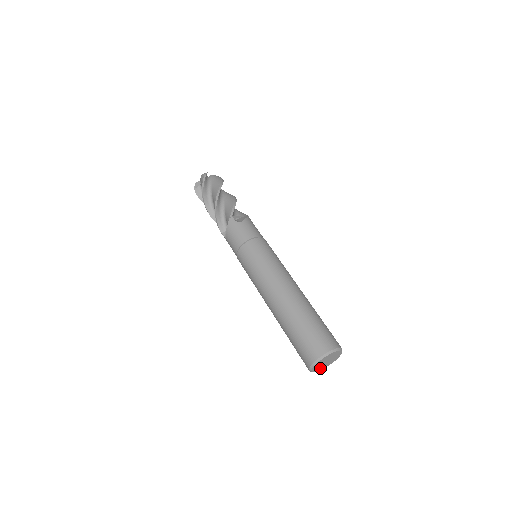
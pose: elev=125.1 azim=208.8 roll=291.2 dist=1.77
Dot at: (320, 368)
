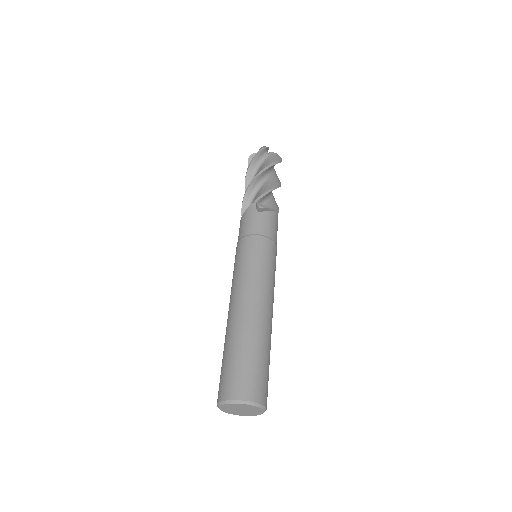
Dot at: (234, 412)
